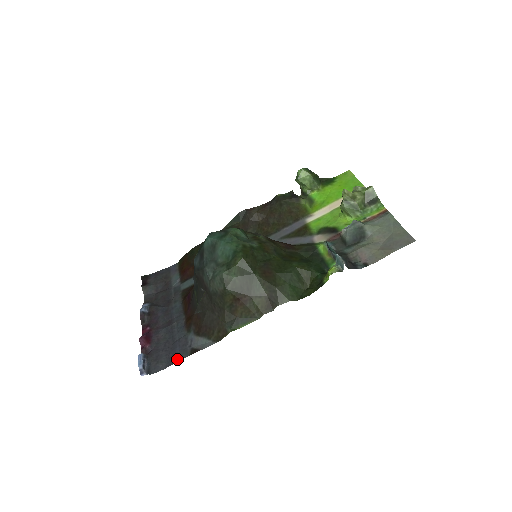
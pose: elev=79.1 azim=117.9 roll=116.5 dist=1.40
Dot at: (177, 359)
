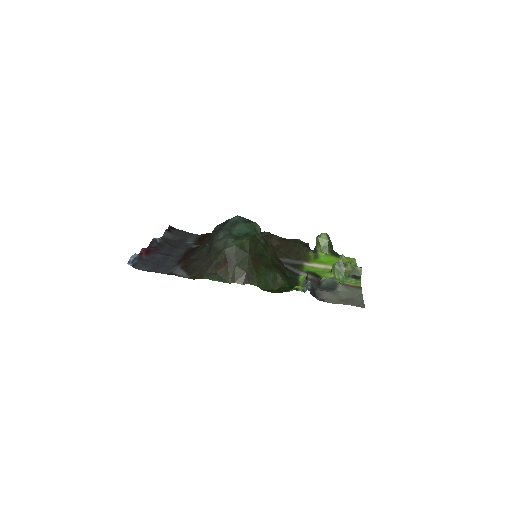
Dot at: (158, 271)
